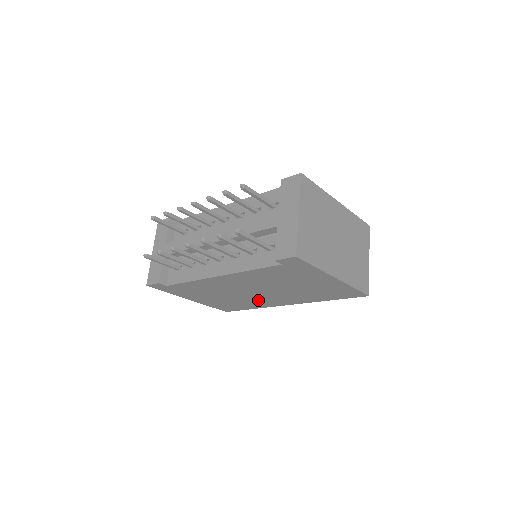
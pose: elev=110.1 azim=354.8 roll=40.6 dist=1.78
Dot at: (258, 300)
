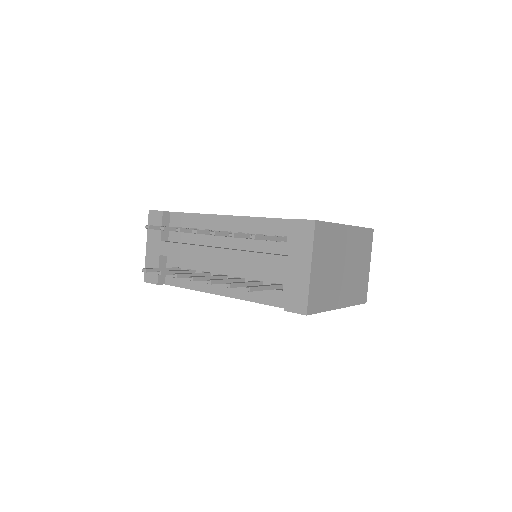
Dot at: occluded
